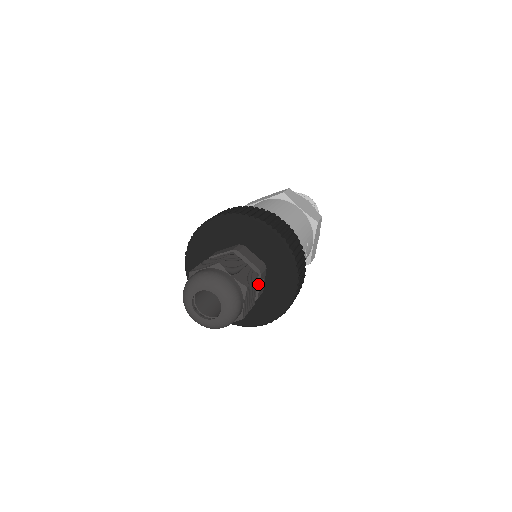
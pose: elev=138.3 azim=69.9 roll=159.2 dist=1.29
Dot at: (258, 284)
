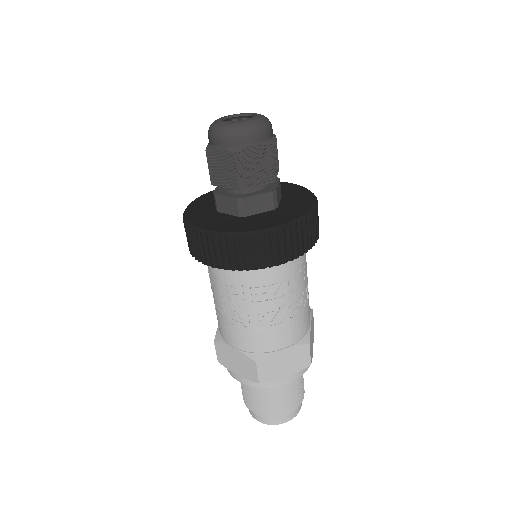
Dot at: (277, 183)
